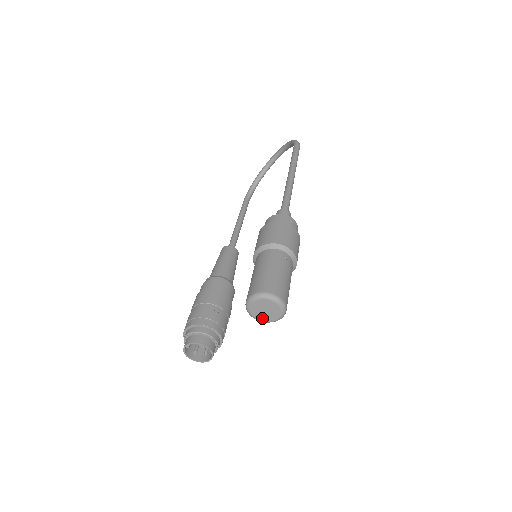
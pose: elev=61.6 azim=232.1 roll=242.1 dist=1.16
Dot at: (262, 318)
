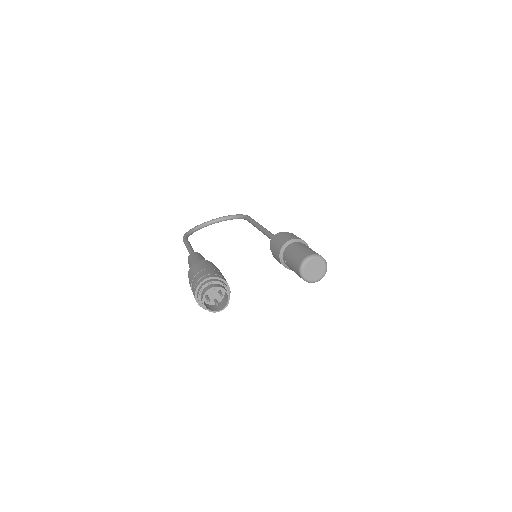
Dot at: (308, 275)
